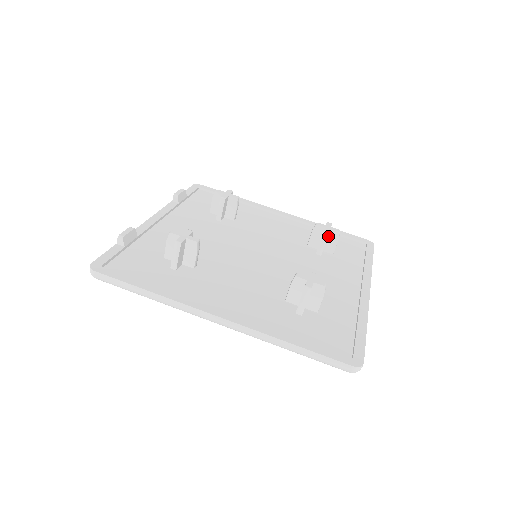
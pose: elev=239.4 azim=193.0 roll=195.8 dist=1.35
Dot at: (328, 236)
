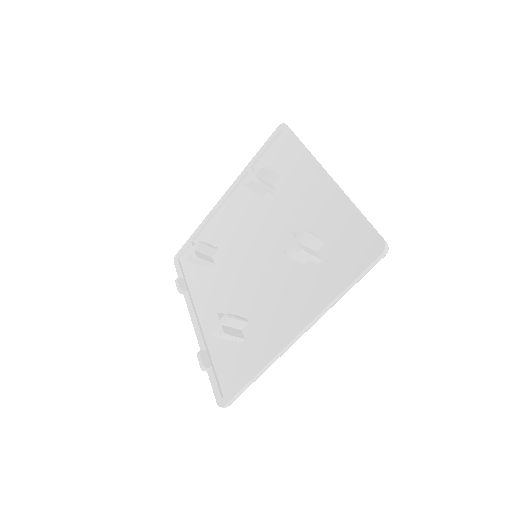
Dot at: (261, 178)
